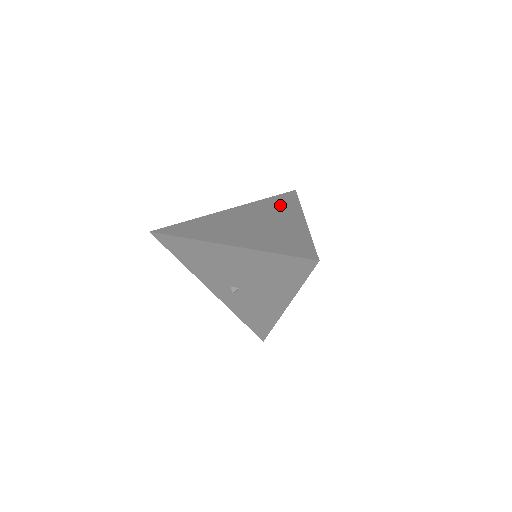
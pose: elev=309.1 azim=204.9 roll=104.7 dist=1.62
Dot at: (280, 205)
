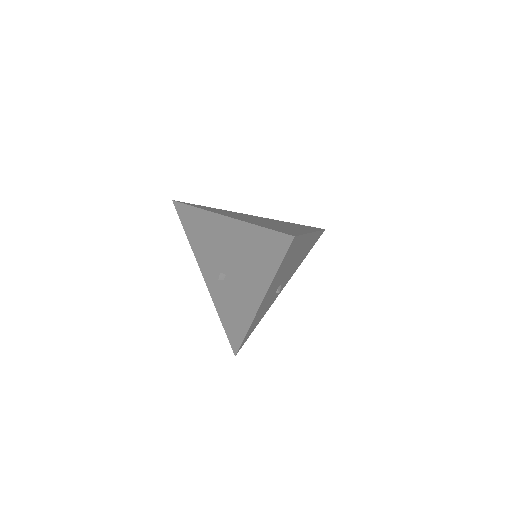
Dot at: (300, 226)
